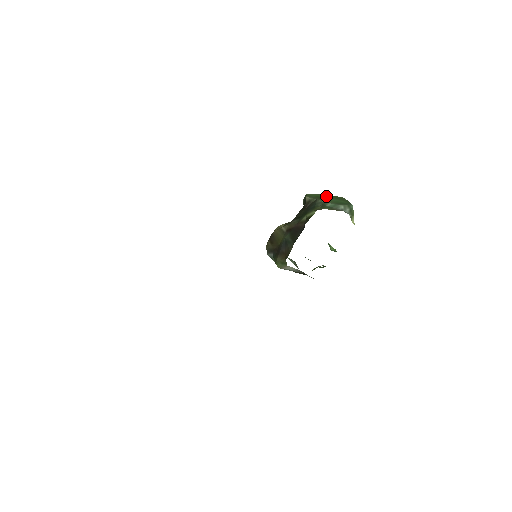
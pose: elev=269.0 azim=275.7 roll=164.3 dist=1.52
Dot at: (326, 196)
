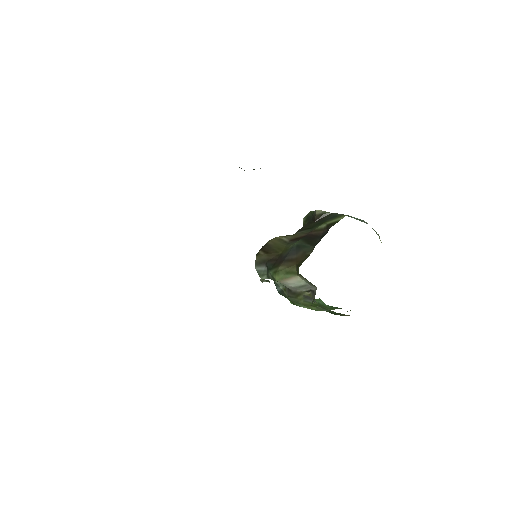
Dot at: occluded
